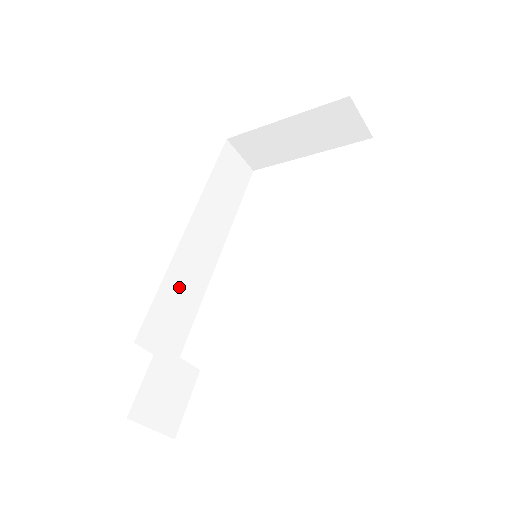
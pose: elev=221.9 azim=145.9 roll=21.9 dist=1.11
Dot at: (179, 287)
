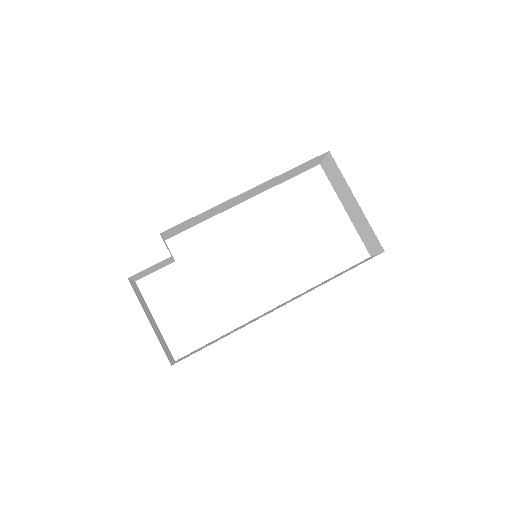
Dot at: (208, 213)
